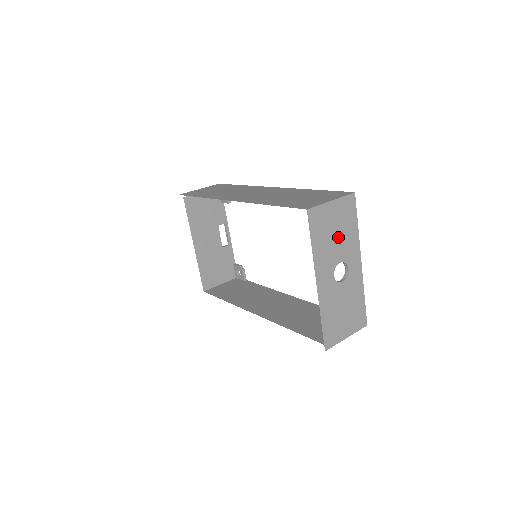
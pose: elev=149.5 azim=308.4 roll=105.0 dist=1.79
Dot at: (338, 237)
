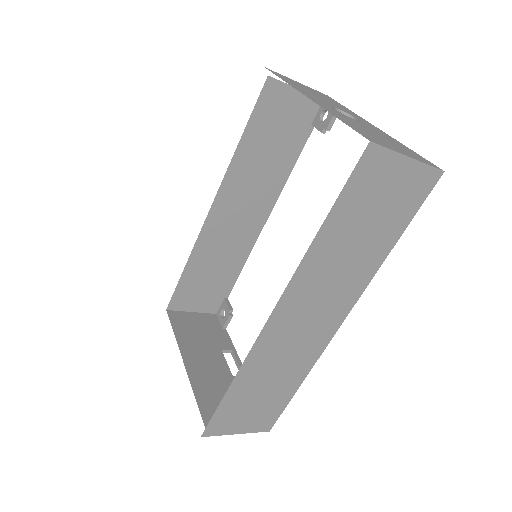
Dot at: (322, 98)
